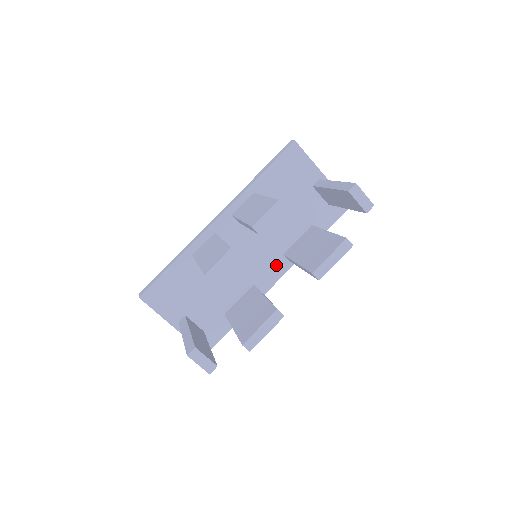
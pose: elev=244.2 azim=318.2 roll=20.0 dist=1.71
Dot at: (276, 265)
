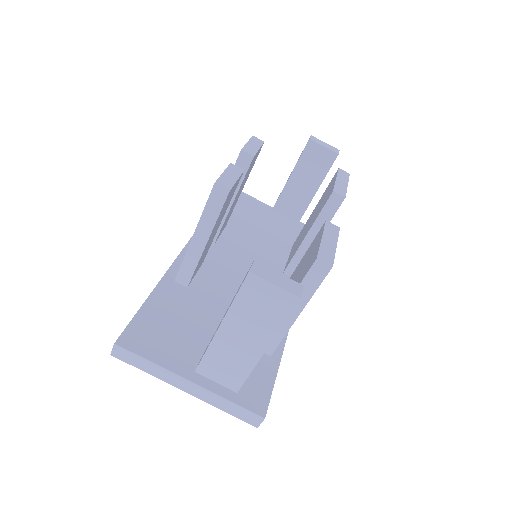
Dot at: occluded
